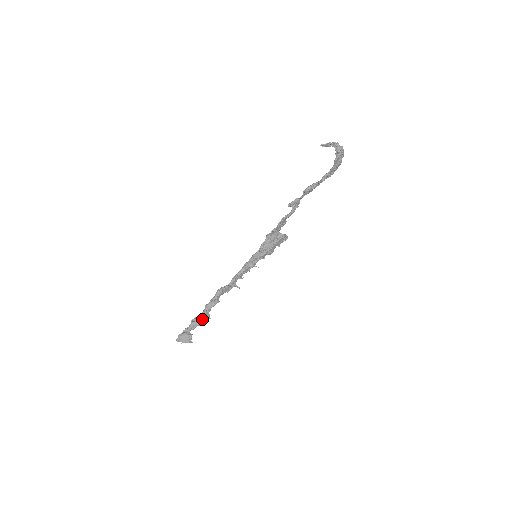
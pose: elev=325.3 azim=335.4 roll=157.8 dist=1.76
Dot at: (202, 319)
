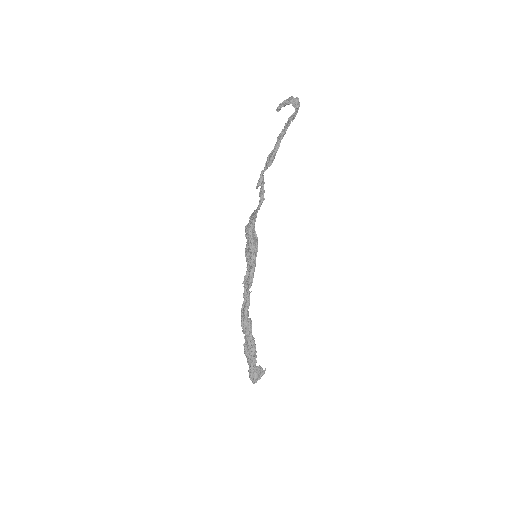
Dot at: (255, 347)
